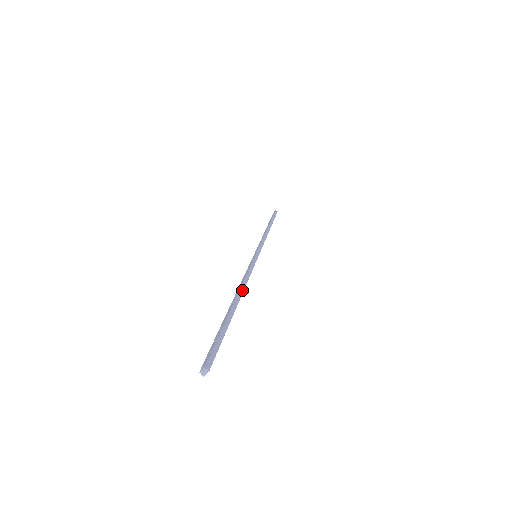
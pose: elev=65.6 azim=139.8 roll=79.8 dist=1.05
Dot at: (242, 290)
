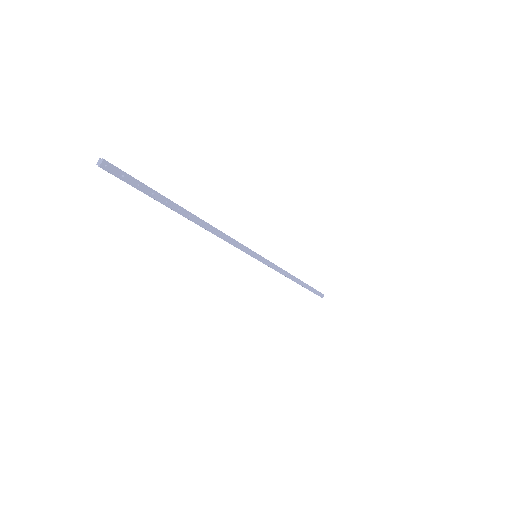
Dot at: (206, 222)
